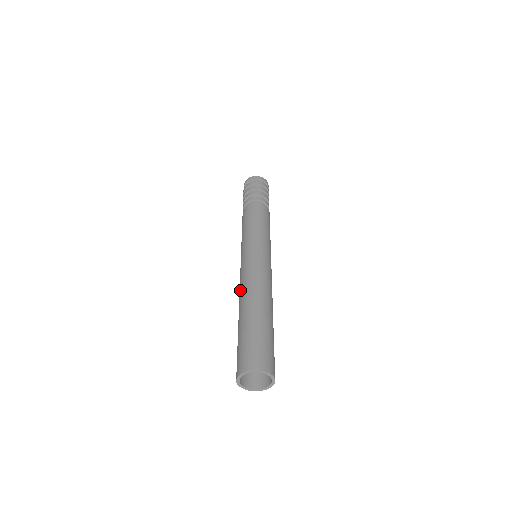
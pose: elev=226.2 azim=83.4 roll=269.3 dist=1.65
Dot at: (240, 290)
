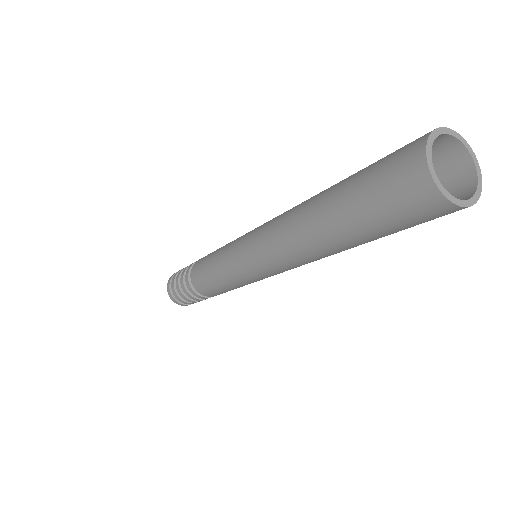
Dot at: (293, 207)
